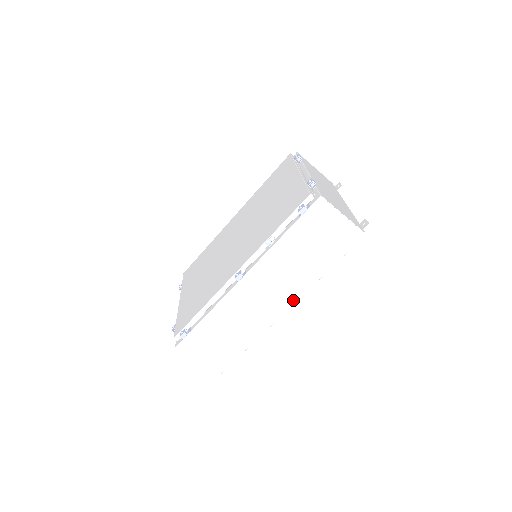
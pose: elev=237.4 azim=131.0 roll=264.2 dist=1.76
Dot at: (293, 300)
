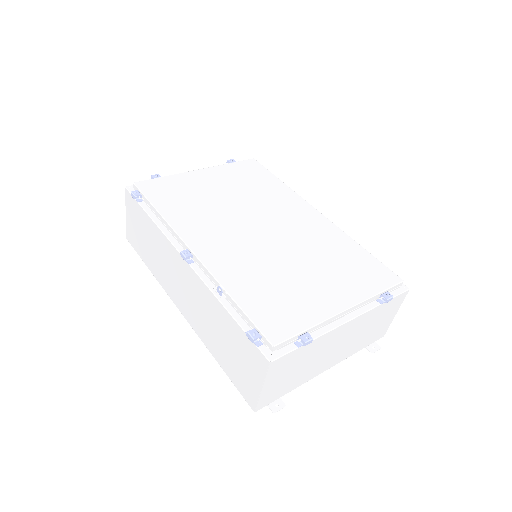
Dot at: (188, 318)
